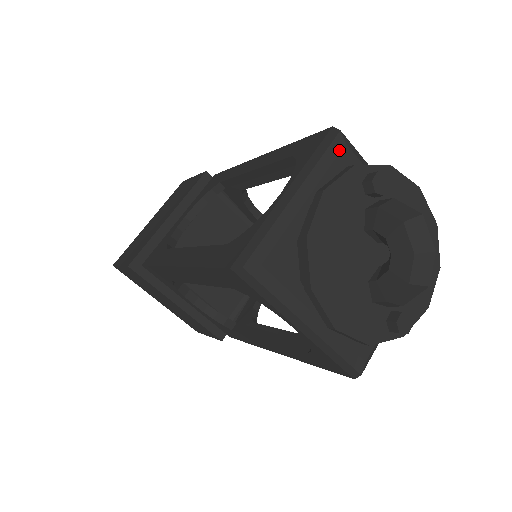
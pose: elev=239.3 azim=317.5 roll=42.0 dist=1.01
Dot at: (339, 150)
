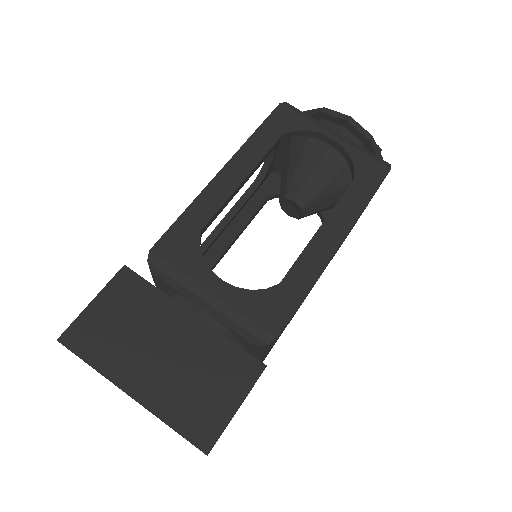
Dot at: occluded
